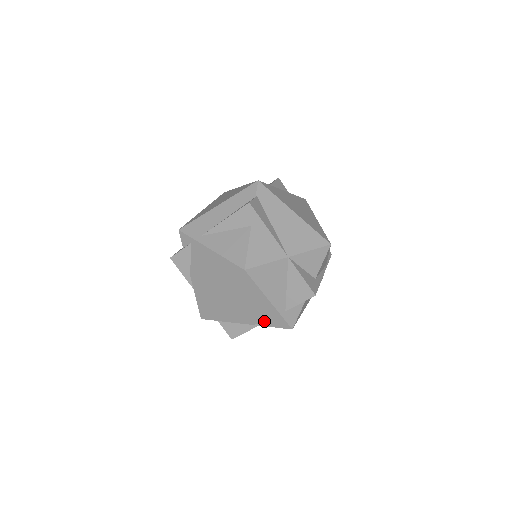
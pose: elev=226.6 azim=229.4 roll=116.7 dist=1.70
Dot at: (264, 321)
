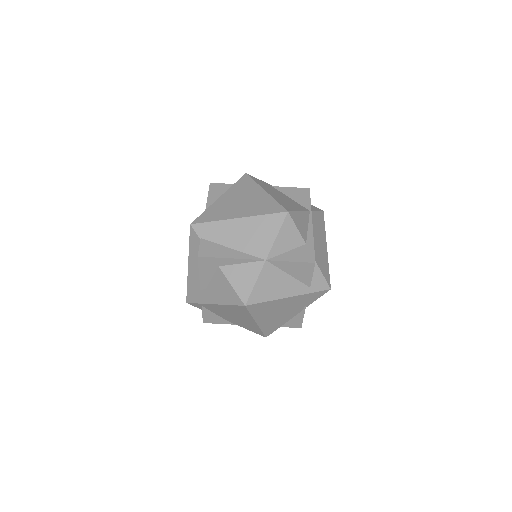
Dot at: (305, 304)
